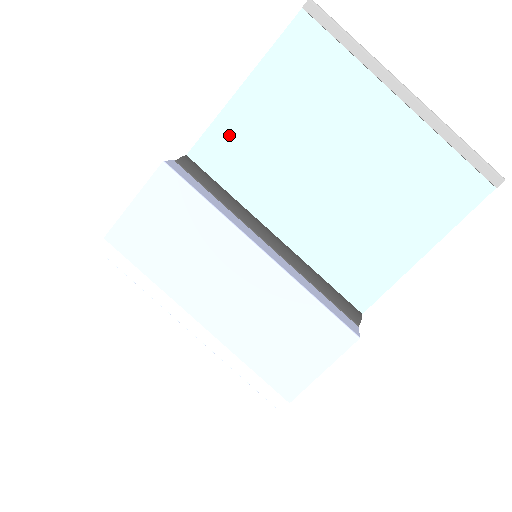
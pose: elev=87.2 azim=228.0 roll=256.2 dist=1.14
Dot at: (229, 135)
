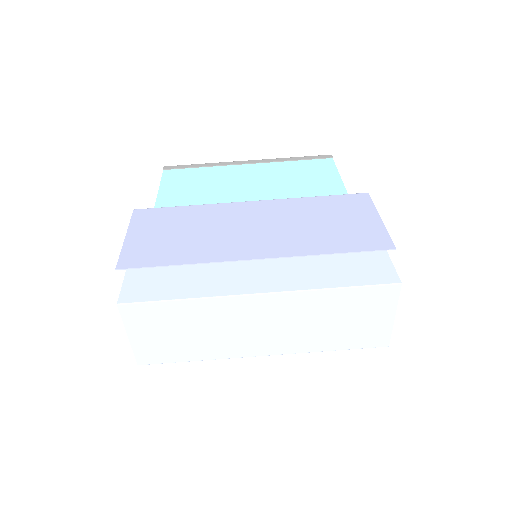
Dot at: occluded
